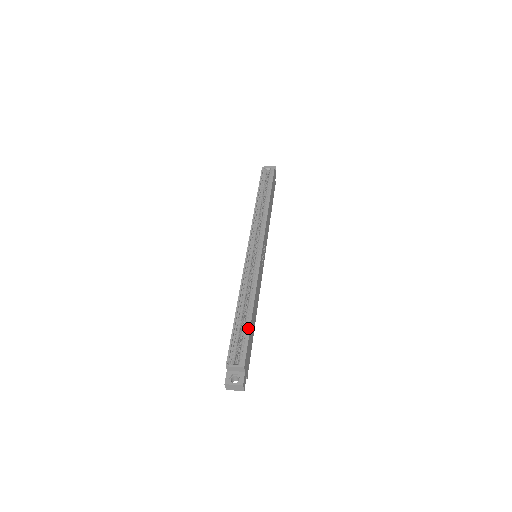
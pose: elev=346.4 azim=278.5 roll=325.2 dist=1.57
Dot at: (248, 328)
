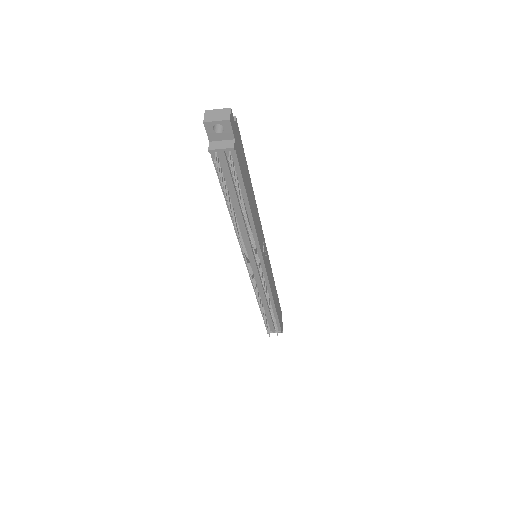
Dot at: occluded
